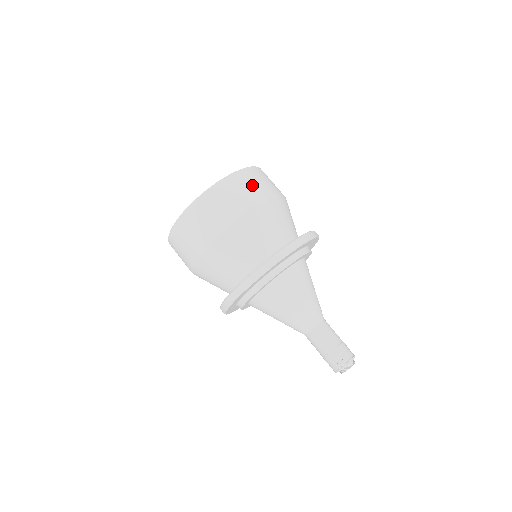
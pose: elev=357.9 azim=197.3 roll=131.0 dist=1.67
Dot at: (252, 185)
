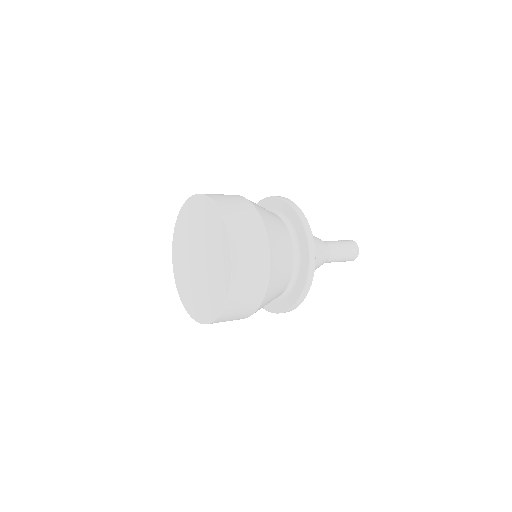
Dot at: (251, 252)
